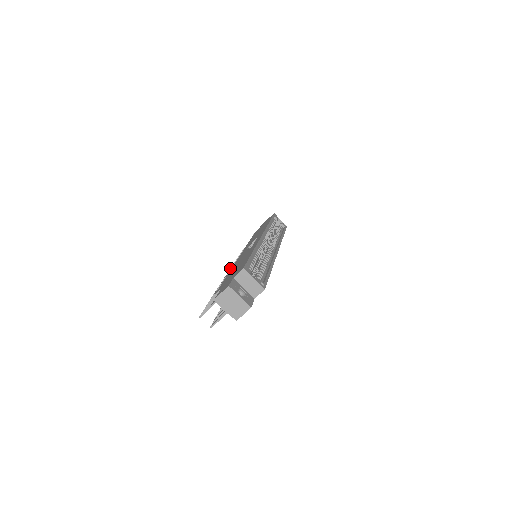
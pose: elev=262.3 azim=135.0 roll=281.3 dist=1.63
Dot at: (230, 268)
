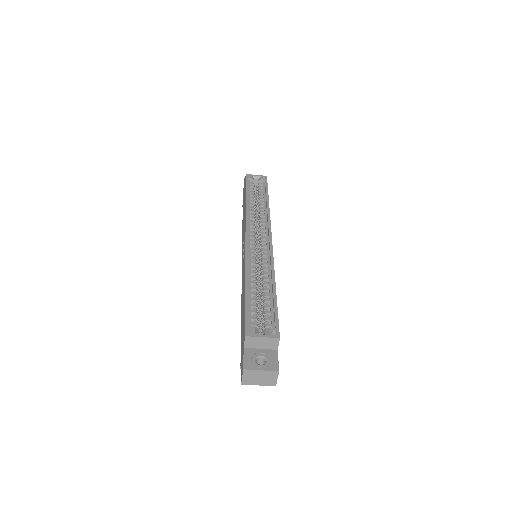
Dot at: occluded
